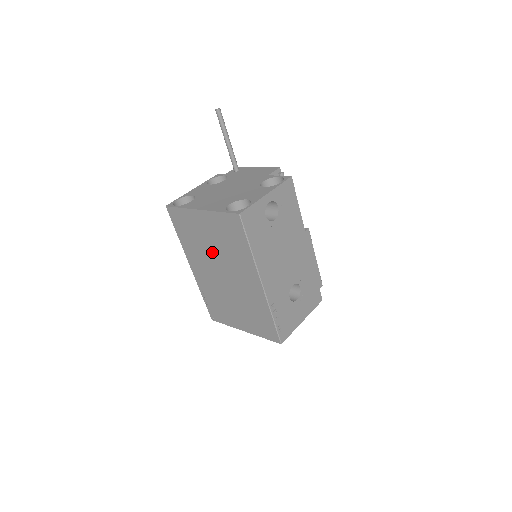
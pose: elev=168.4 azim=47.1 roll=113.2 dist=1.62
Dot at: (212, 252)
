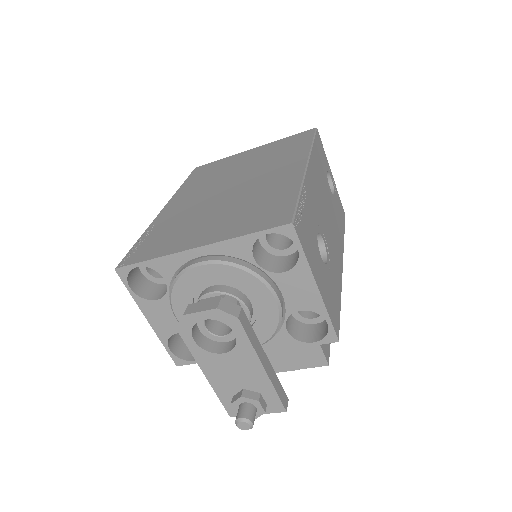
Dot at: (234, 173)
